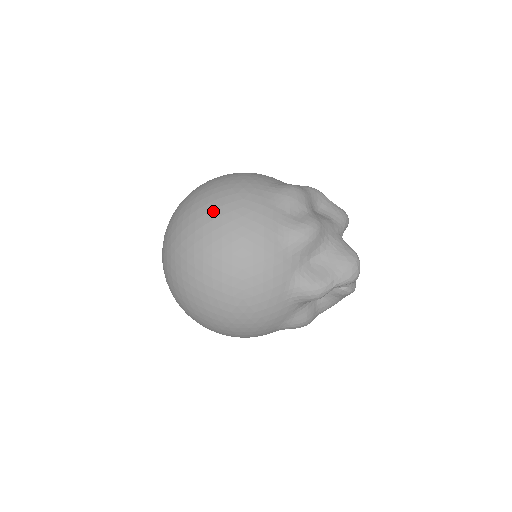
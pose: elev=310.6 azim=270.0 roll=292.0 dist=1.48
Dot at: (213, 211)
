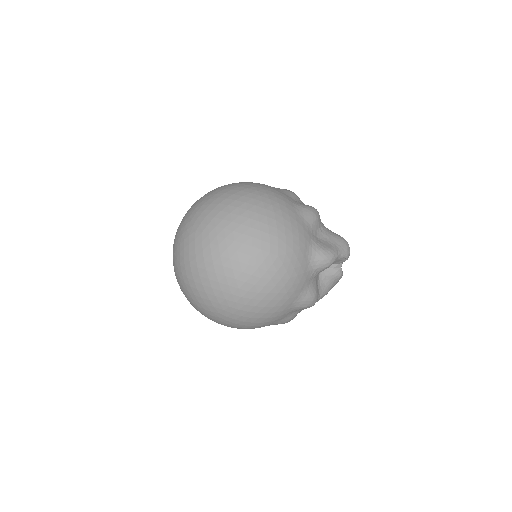
Dot at: (241, 191)
